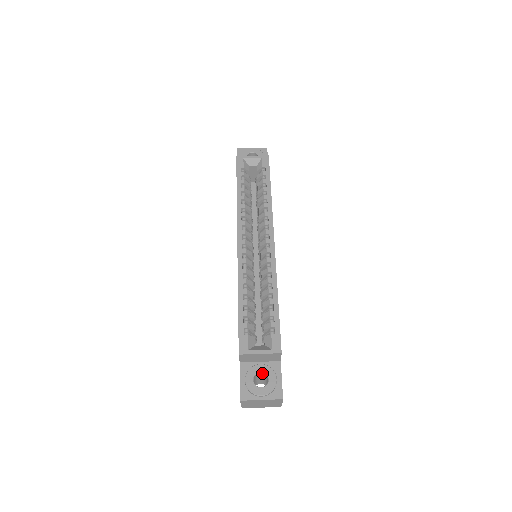
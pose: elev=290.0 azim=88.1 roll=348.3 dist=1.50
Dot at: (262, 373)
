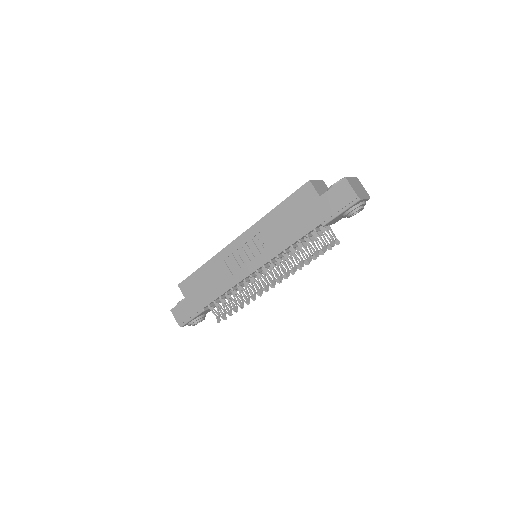
Dot at: occluded
